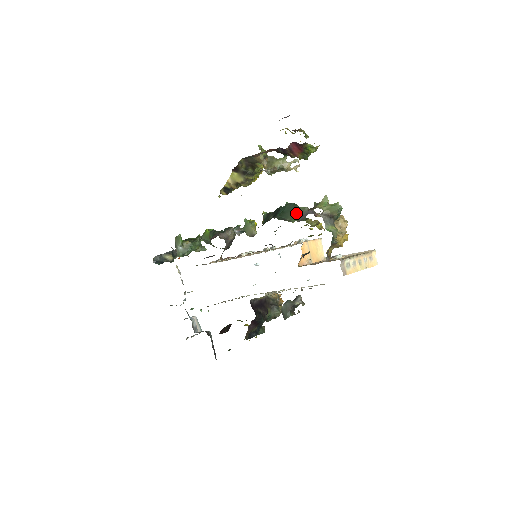
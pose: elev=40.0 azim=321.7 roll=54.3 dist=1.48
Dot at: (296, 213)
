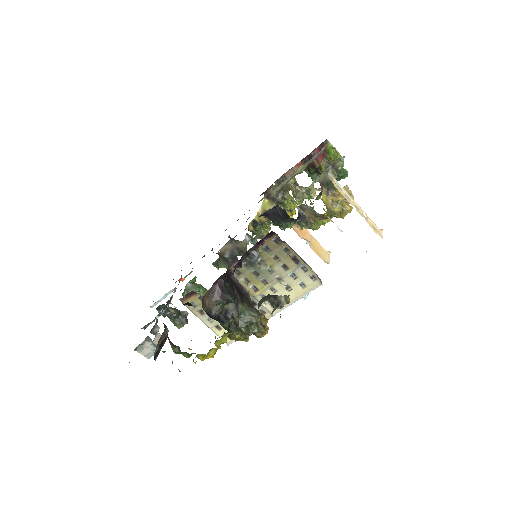
Dot at: occluded
